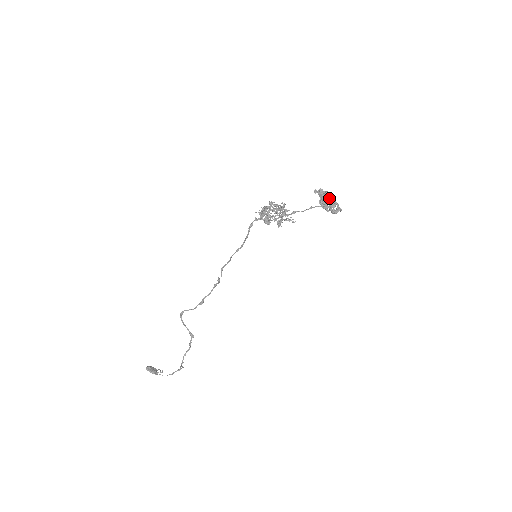
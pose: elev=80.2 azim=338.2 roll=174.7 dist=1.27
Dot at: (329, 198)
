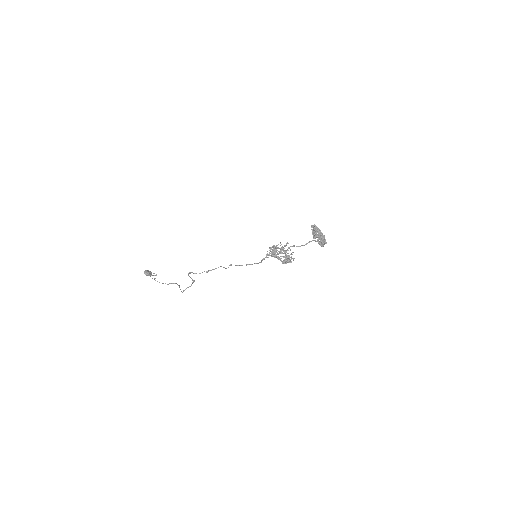
Dot at: occluded
